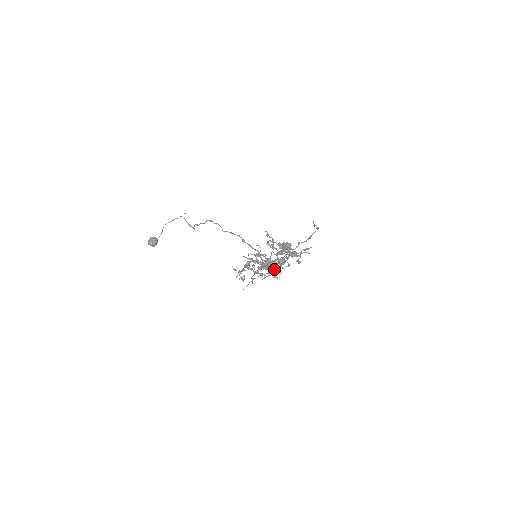
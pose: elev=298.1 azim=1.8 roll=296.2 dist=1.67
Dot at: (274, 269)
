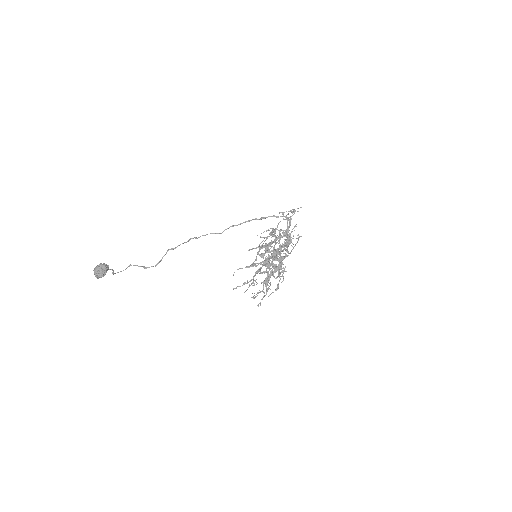
Dot at: (267, 278)
